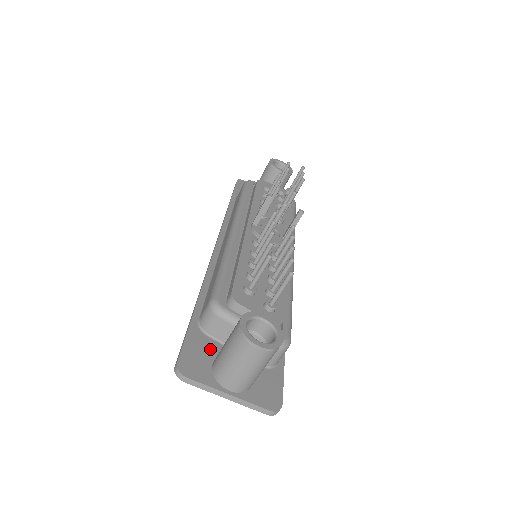
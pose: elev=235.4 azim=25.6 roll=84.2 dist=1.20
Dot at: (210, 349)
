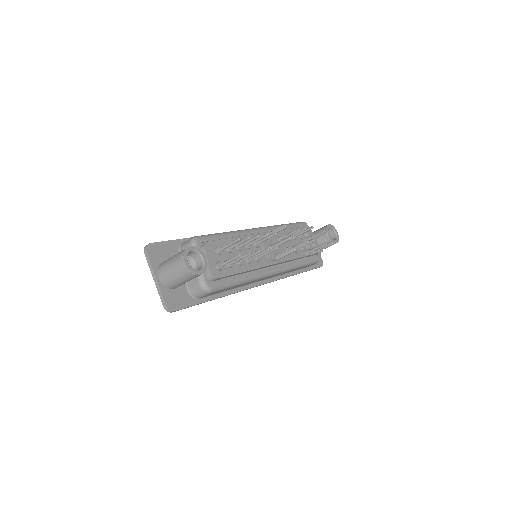
Dot at: occluded
